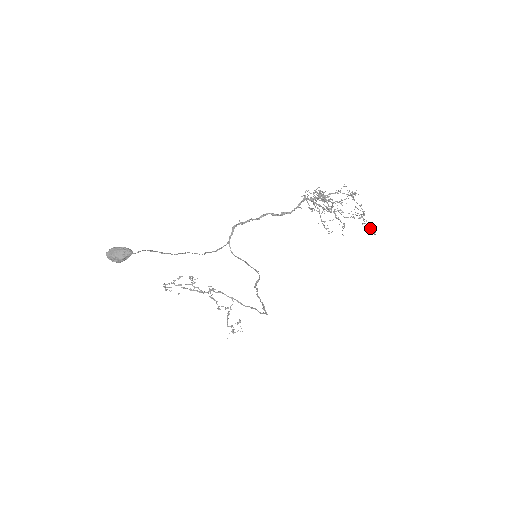
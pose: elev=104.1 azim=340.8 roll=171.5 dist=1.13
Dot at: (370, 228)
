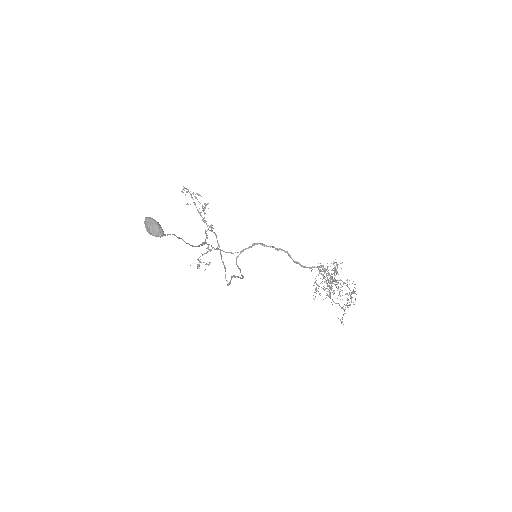
Dot at: (342, 319)
